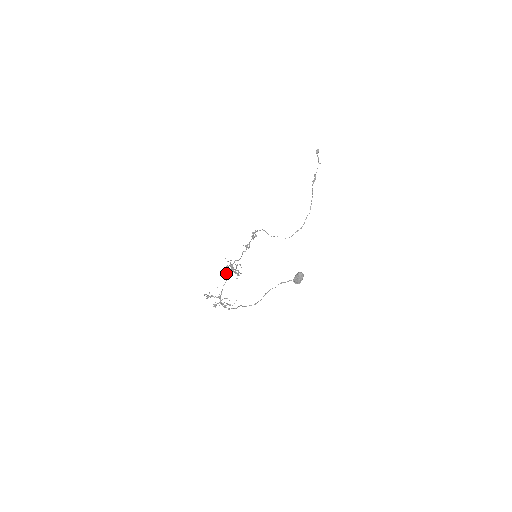
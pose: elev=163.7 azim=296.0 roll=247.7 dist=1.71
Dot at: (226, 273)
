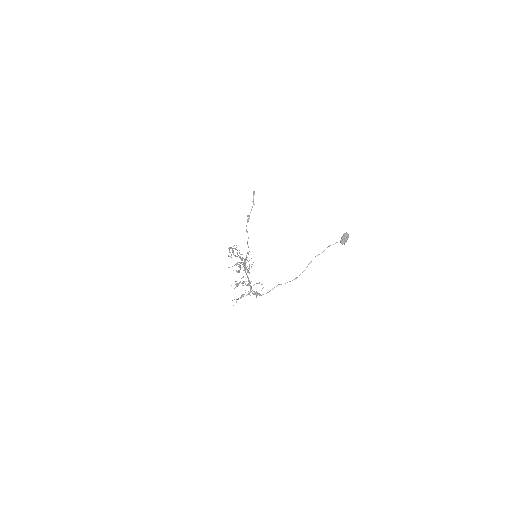
Dot at: (236, 270)
